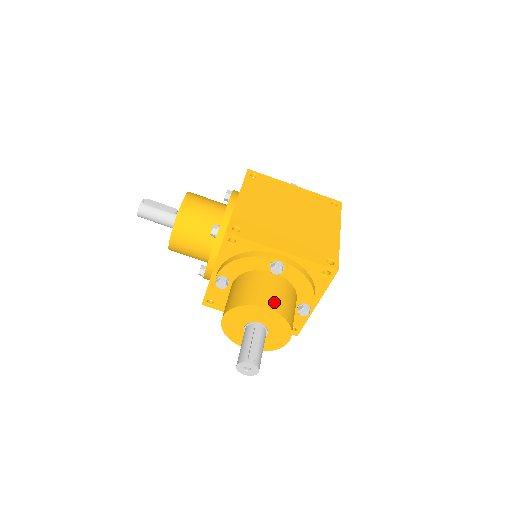
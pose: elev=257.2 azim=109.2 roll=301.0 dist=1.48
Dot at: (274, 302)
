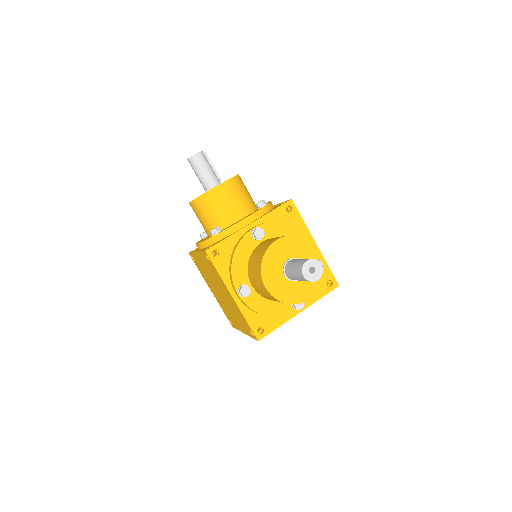
Dot at: occluded
